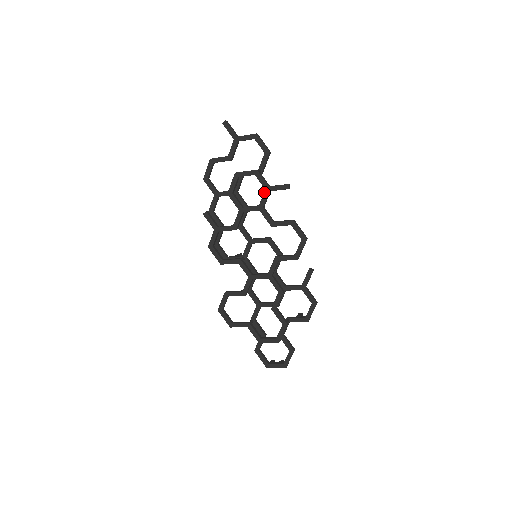
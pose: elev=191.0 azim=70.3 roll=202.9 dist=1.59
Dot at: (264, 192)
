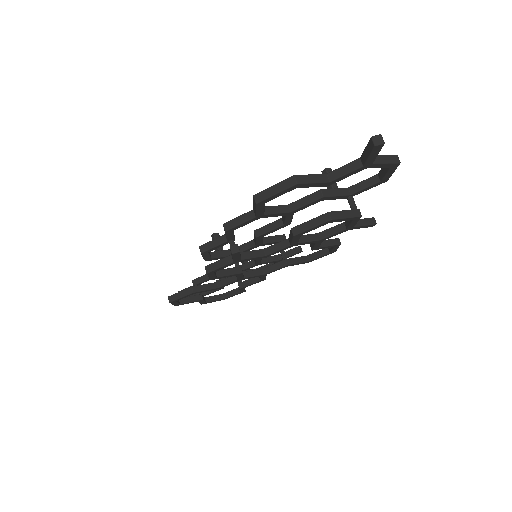
Dot at: (342, 231)
